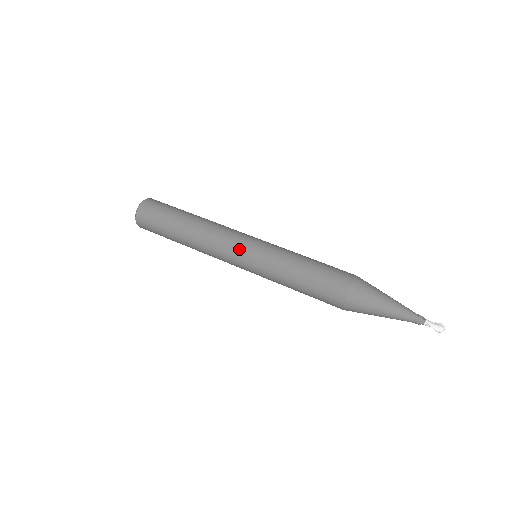
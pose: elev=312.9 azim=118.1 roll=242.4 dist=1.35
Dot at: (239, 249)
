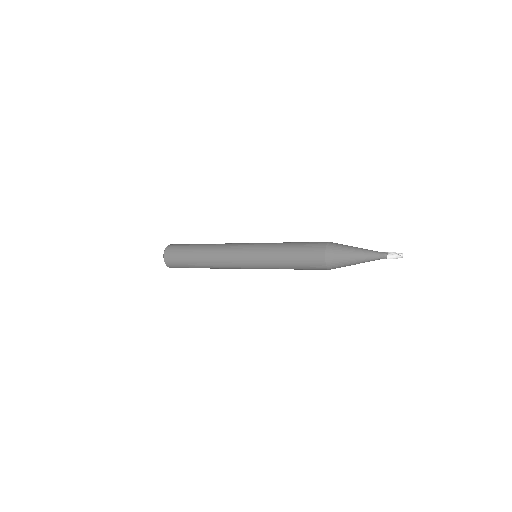
Dot at: occluded
